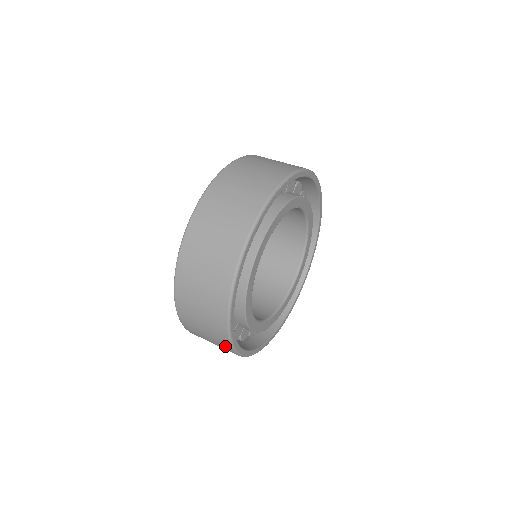
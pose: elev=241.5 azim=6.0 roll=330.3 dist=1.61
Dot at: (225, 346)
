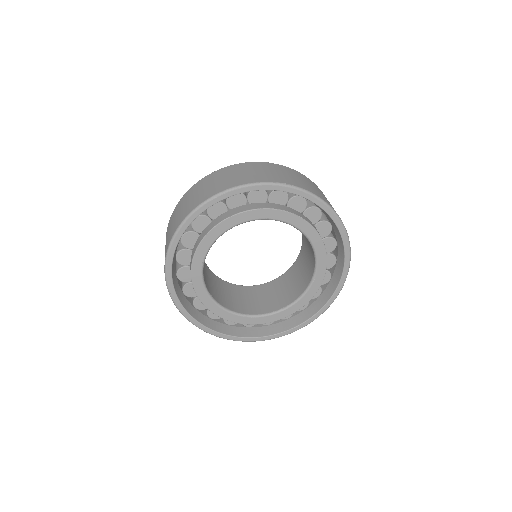
Dot at: occluded
